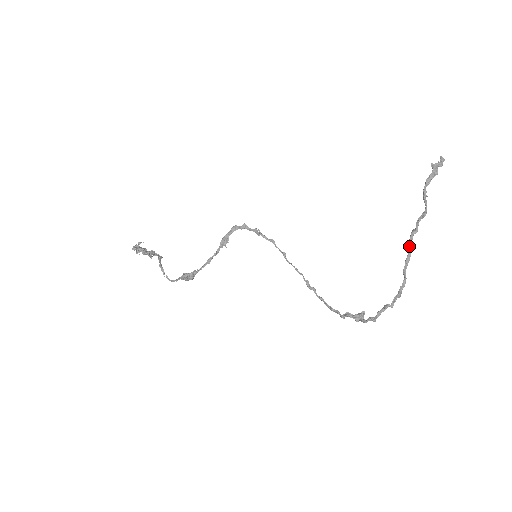
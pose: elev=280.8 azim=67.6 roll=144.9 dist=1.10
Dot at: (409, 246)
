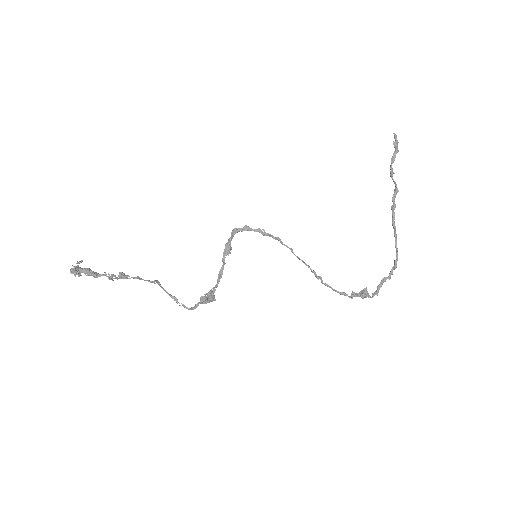
Dot at: (393, 222)
